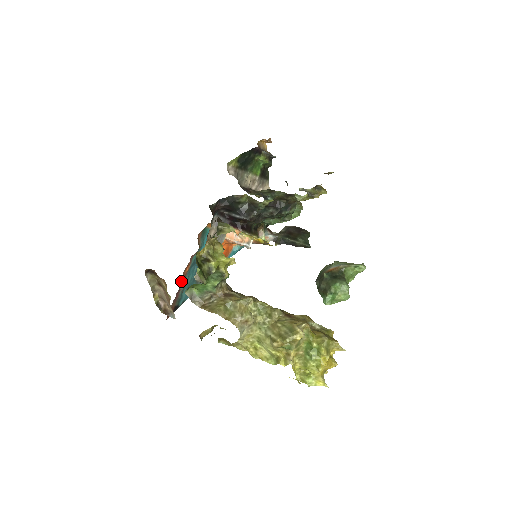
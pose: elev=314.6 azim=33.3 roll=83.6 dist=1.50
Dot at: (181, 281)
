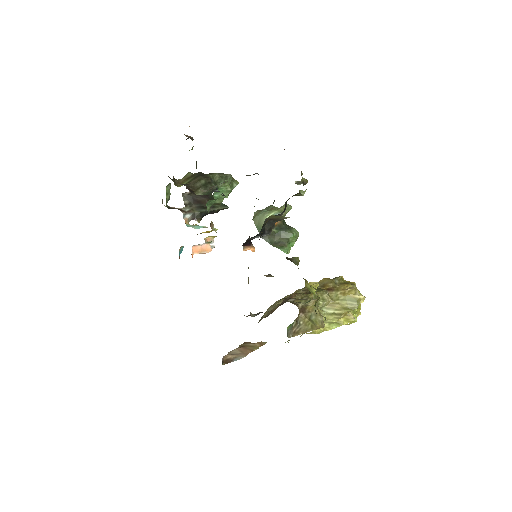
Dot at: occluded
